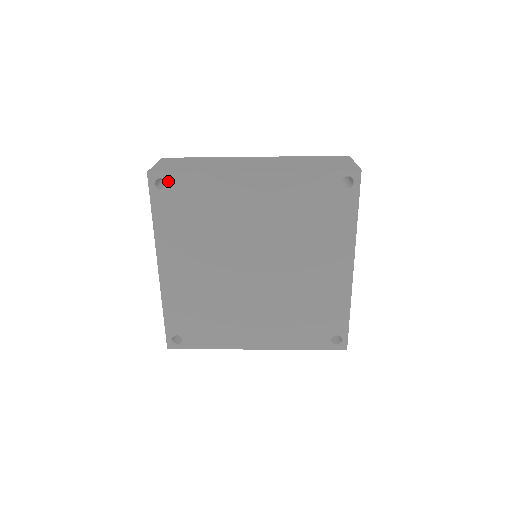
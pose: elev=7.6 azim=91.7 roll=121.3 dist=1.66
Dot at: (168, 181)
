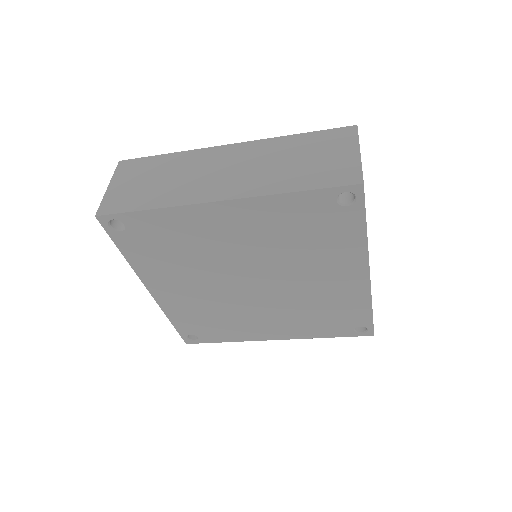
Dot at: (123, 221)
